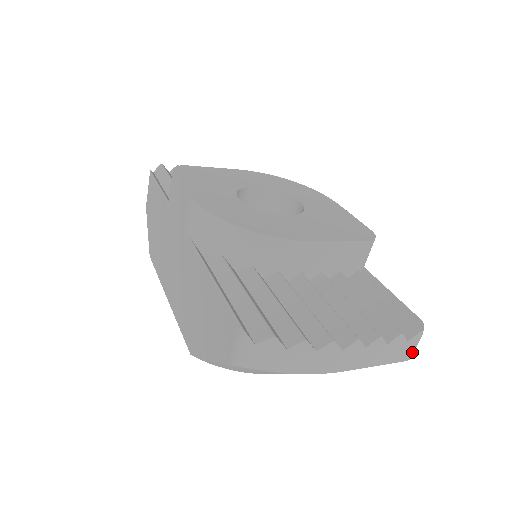
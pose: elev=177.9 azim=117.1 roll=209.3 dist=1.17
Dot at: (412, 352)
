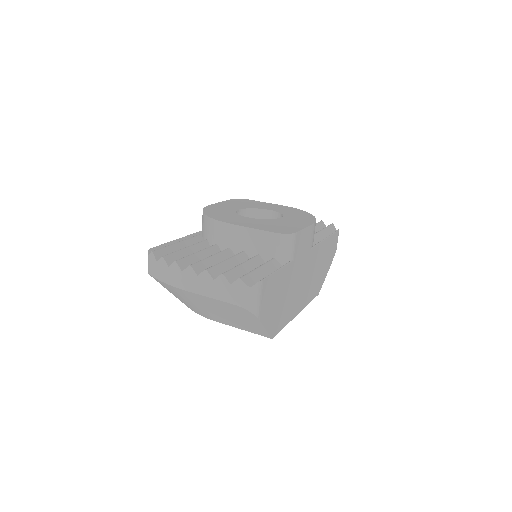
Dot at: (241, 299)
